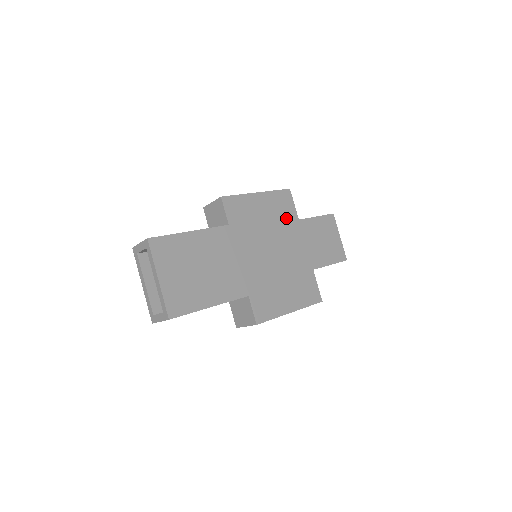
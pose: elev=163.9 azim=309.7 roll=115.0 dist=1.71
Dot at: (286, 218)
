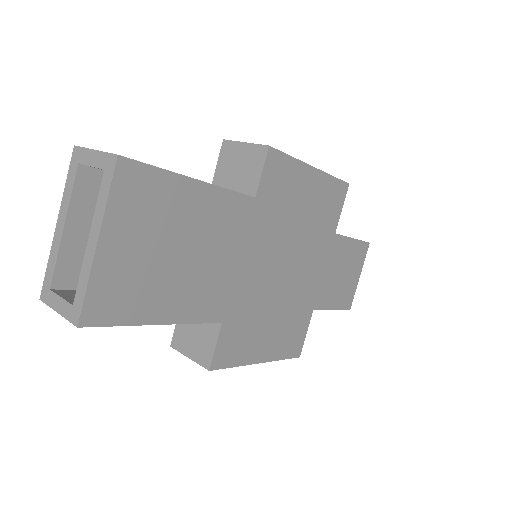
Dot at: (324, 224)
